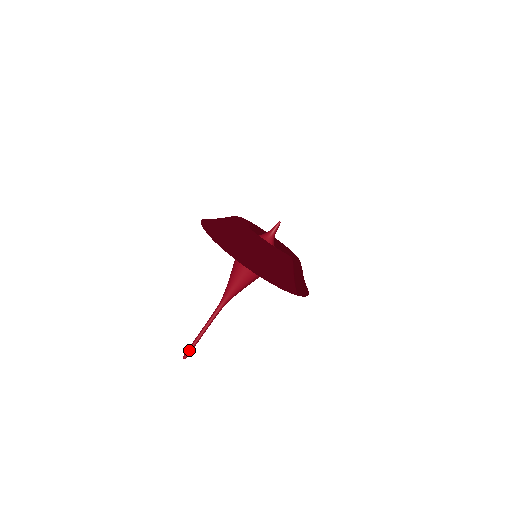
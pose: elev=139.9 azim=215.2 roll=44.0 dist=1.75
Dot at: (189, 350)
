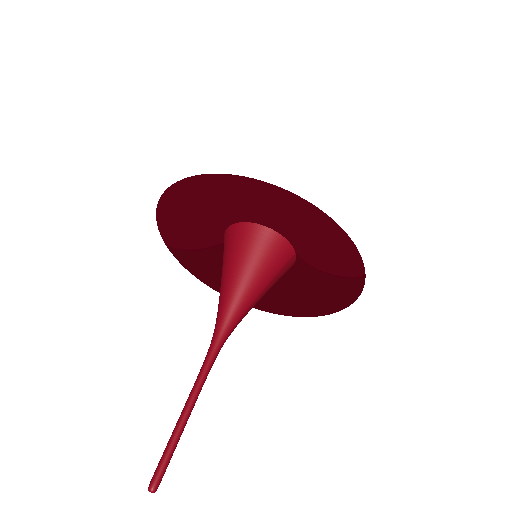
Dot at: (163, 464)
